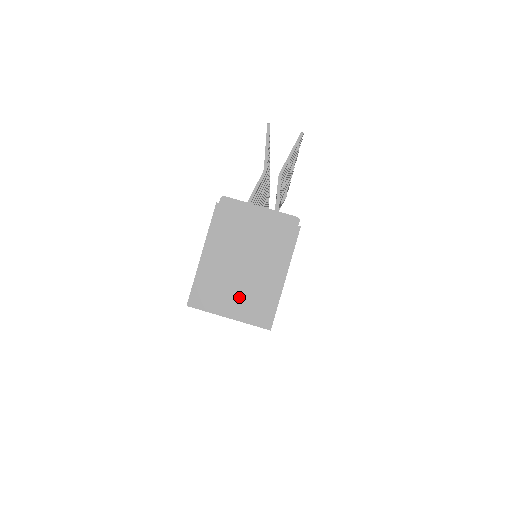
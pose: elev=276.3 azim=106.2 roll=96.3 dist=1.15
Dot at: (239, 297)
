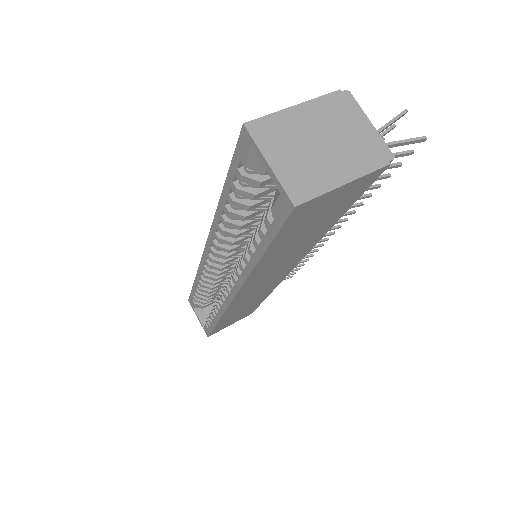
Dot at: (293, 159)
